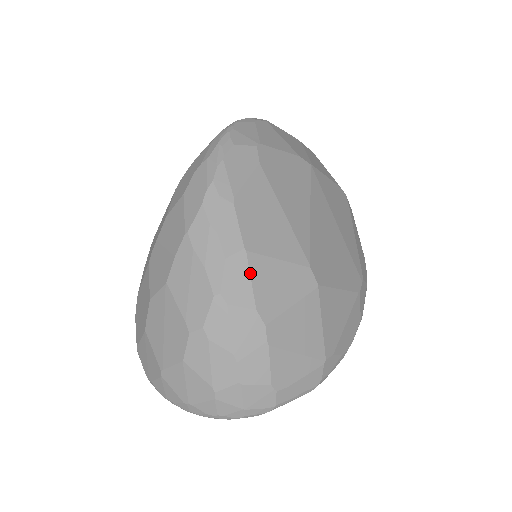
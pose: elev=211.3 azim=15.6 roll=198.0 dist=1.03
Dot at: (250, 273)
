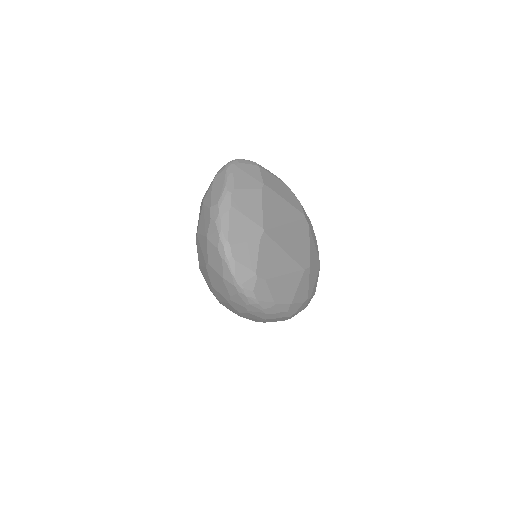
Dot at: (296, 303)
